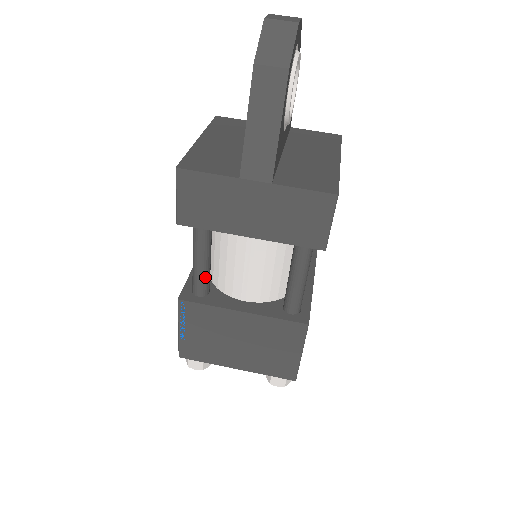
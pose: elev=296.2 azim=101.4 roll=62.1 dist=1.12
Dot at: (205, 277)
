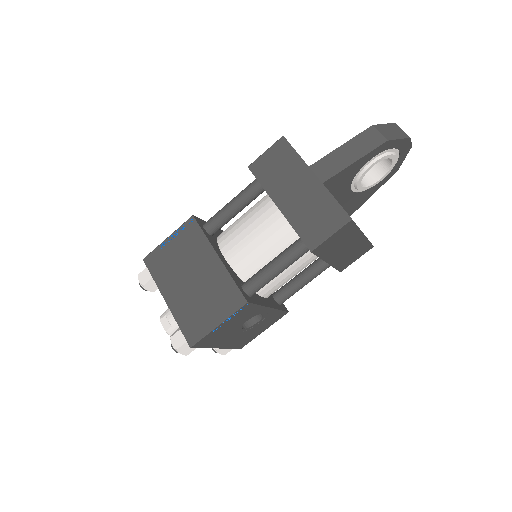
Dot at: (222, 219)
